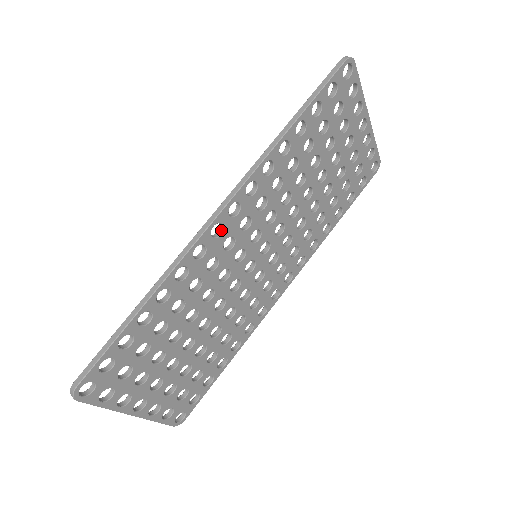
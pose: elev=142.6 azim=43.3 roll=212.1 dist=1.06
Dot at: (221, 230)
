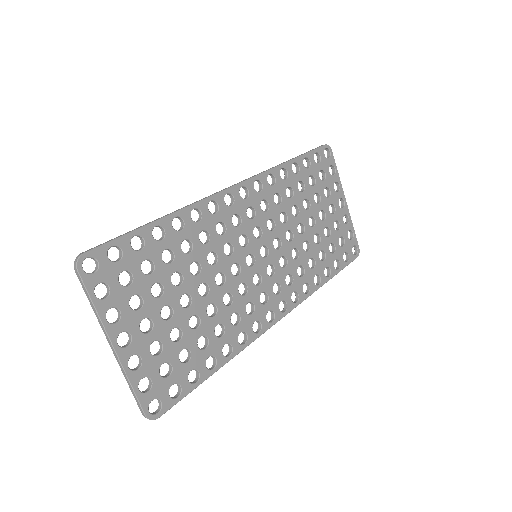
Dot at: (232, 204)
